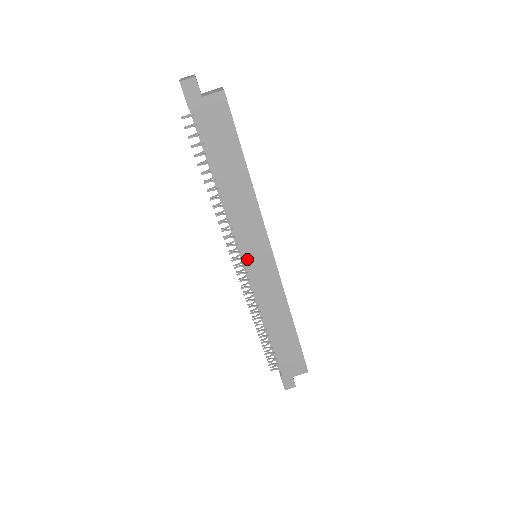
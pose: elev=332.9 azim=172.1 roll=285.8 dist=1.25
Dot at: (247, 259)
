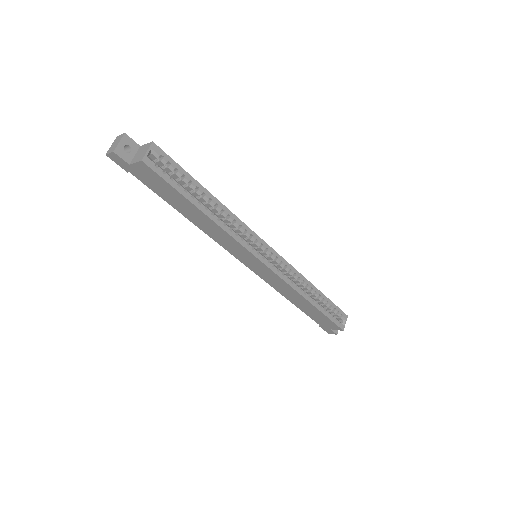
Dot at: (243, 262)
